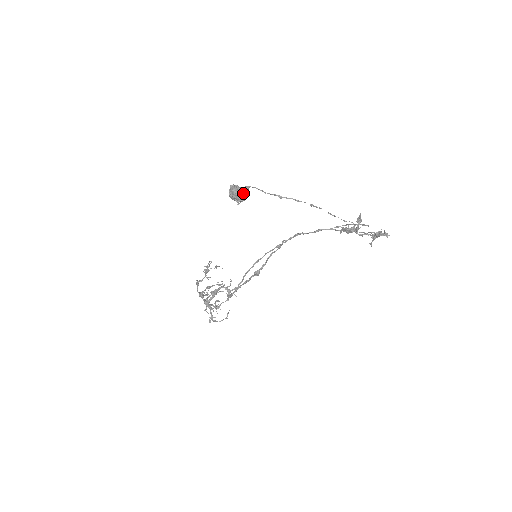
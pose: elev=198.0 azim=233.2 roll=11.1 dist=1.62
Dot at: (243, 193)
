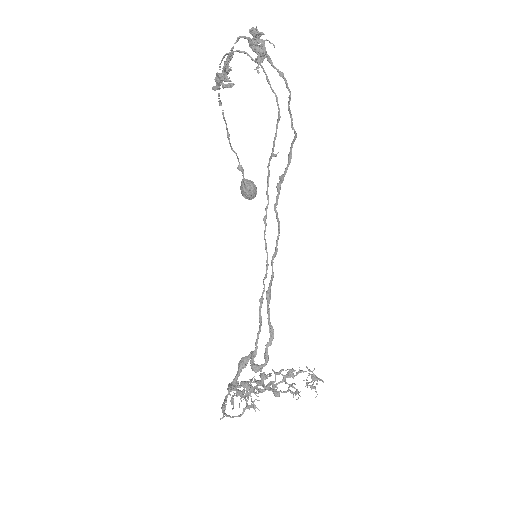
Dot at: (247, 182)
